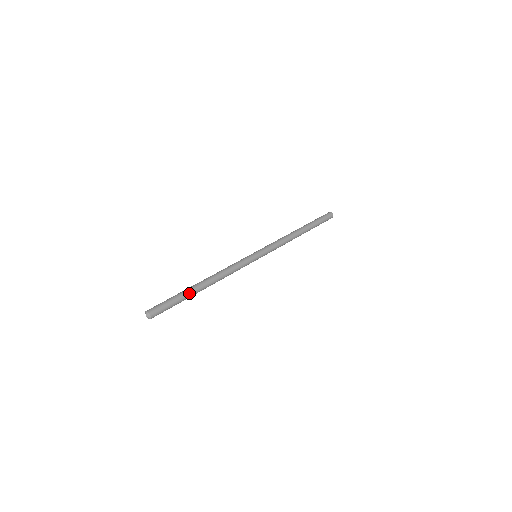
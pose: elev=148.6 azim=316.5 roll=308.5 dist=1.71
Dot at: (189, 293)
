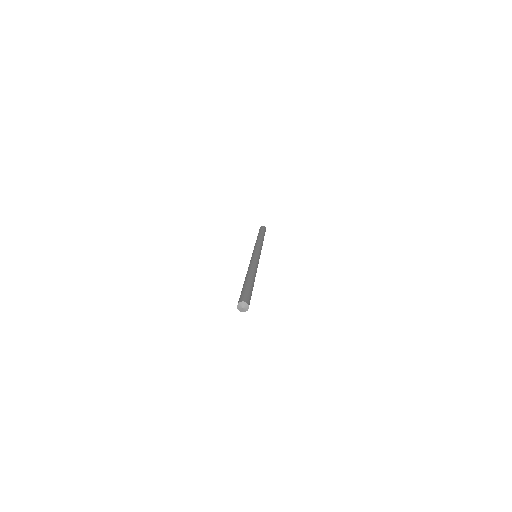
Dot at: (252, 284)
